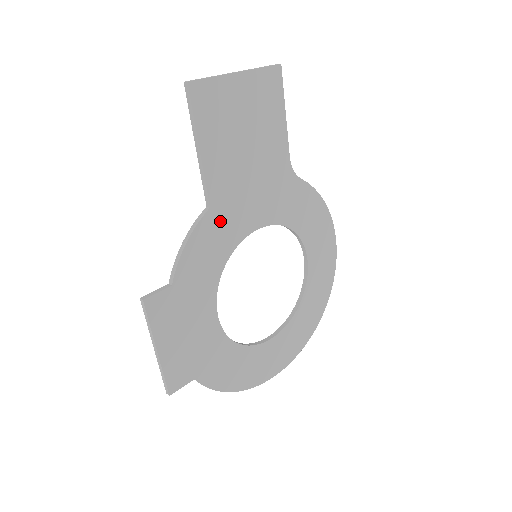
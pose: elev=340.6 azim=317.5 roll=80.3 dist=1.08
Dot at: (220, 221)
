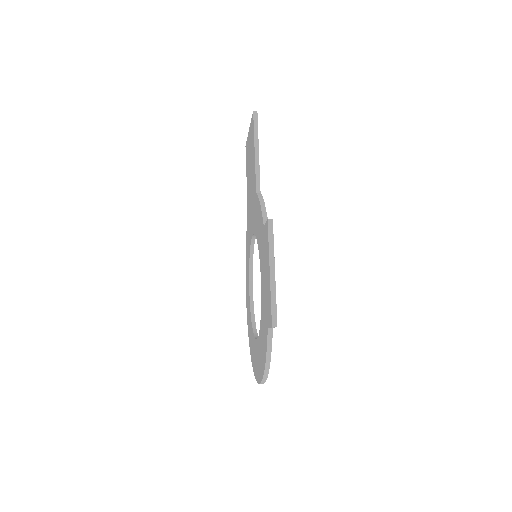
Dot at: occluded
